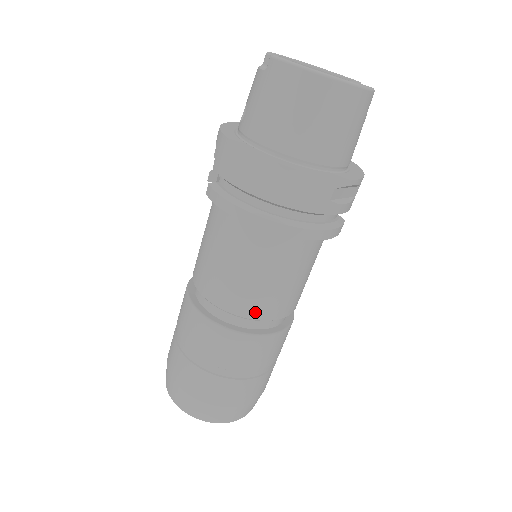
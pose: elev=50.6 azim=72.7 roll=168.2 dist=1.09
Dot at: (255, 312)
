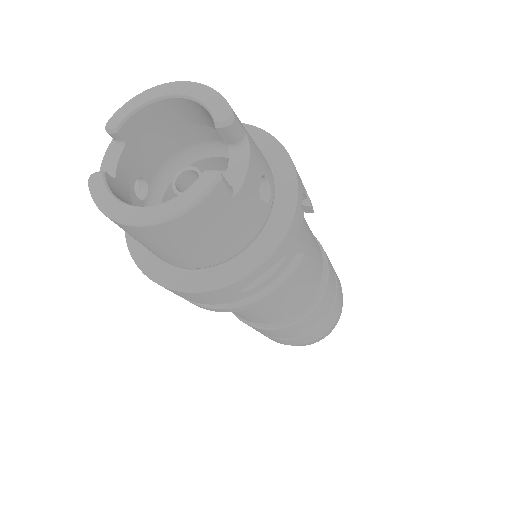
Dot at: (260, 321)
